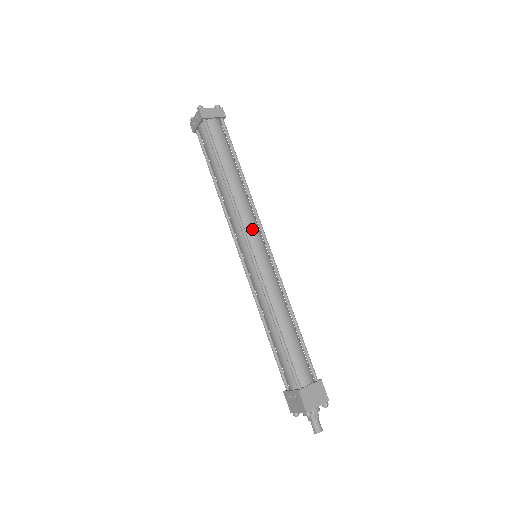
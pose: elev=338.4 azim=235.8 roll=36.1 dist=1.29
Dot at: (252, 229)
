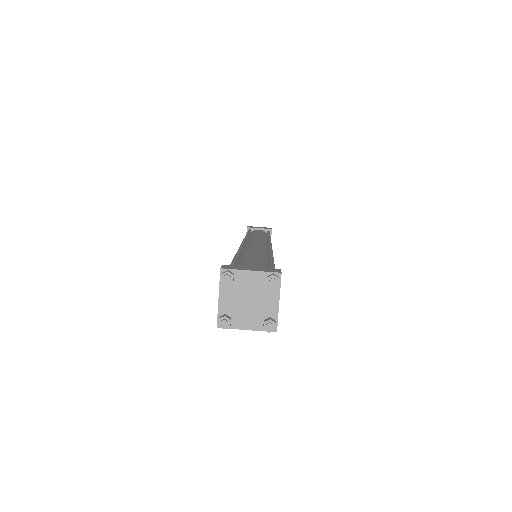
Dot at: occluded
